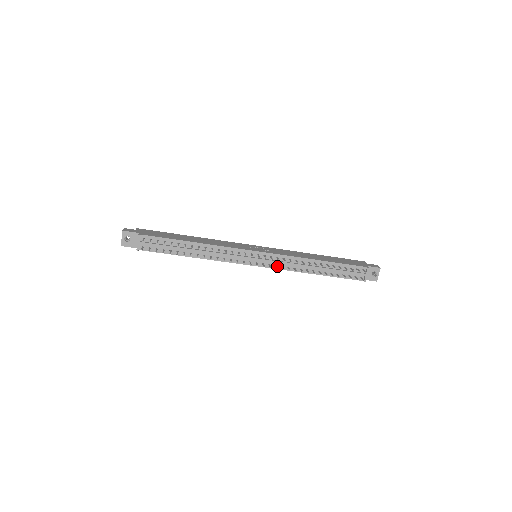
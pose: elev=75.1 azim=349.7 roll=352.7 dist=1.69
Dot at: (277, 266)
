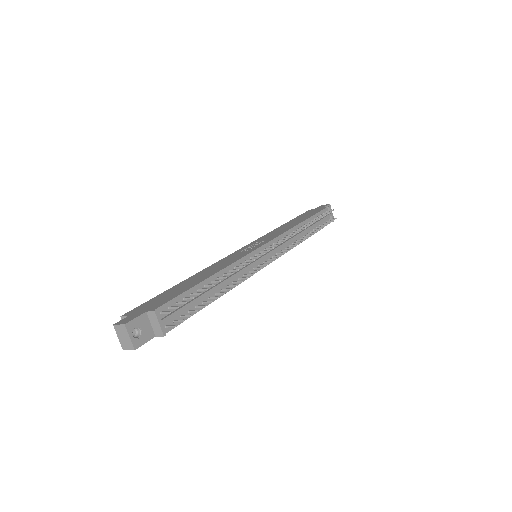
Dot at: (282, 251)
